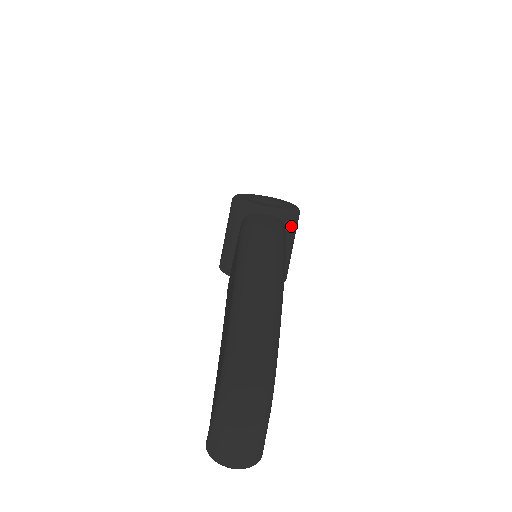
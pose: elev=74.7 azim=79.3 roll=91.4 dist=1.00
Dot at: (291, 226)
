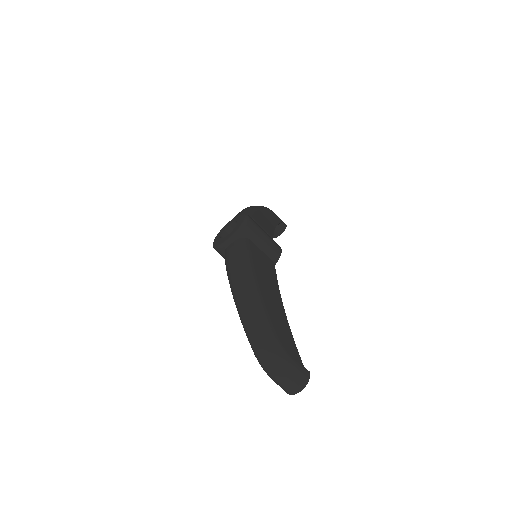
Dot at: (250, 233)
